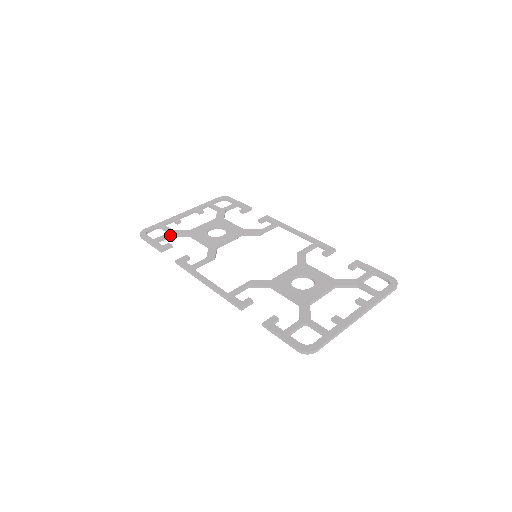
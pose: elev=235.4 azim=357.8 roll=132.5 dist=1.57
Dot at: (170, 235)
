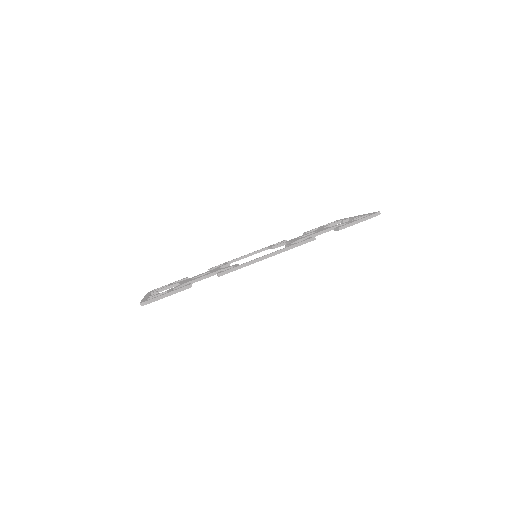
Dot at: occluded
